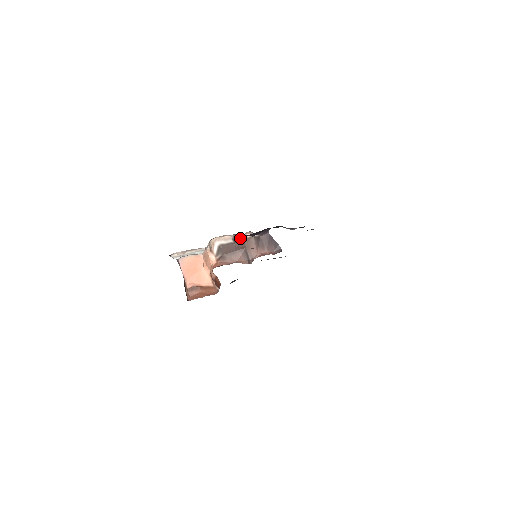
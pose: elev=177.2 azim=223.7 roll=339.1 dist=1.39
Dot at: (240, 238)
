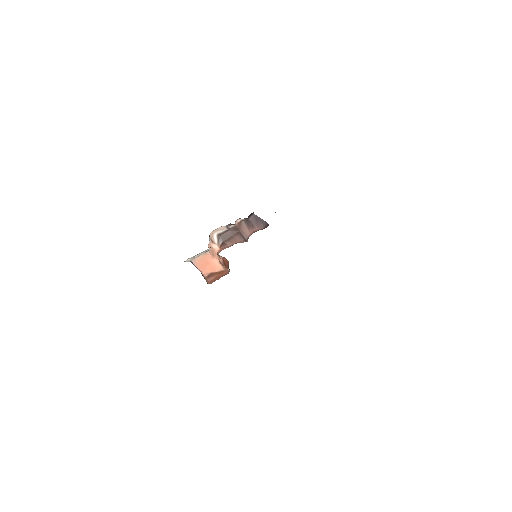
Dot at: (232, 225)
